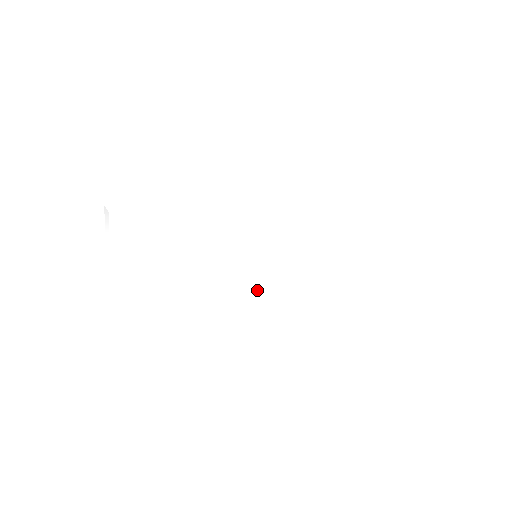
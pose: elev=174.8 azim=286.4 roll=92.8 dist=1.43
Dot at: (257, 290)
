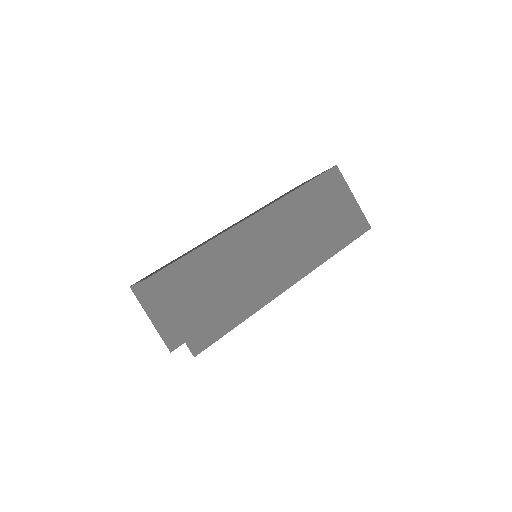
Dot at: occluded
